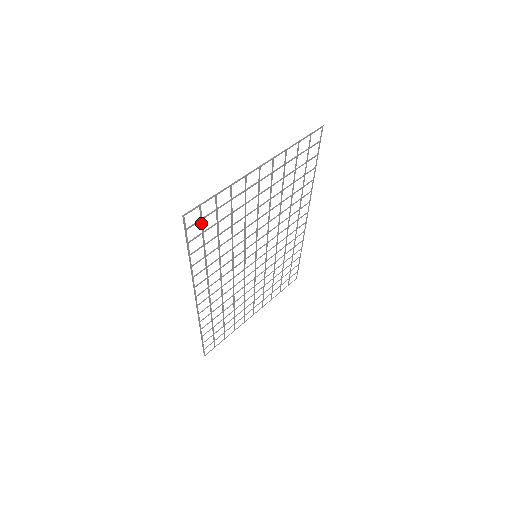
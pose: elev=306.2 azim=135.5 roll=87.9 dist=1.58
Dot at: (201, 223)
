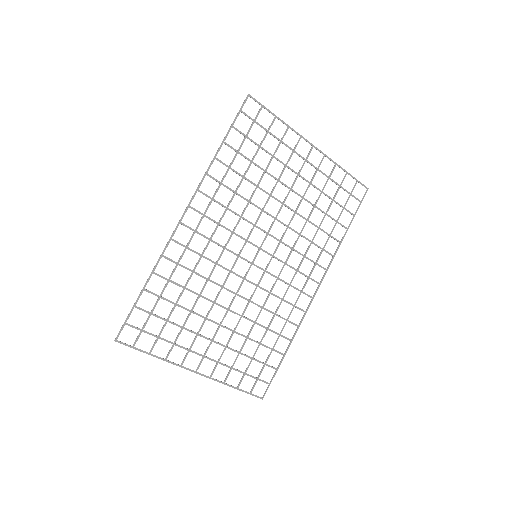
Dot at: (252, 125)
